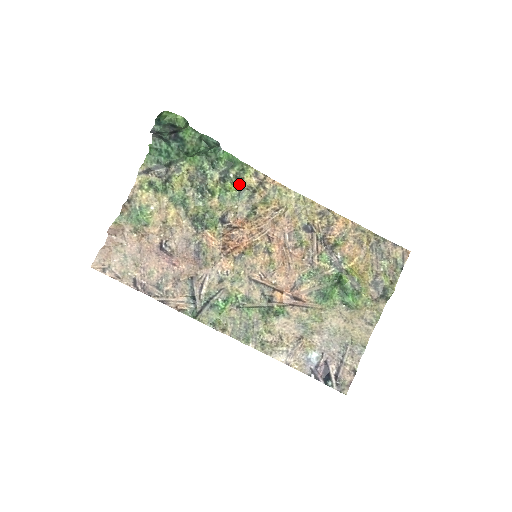
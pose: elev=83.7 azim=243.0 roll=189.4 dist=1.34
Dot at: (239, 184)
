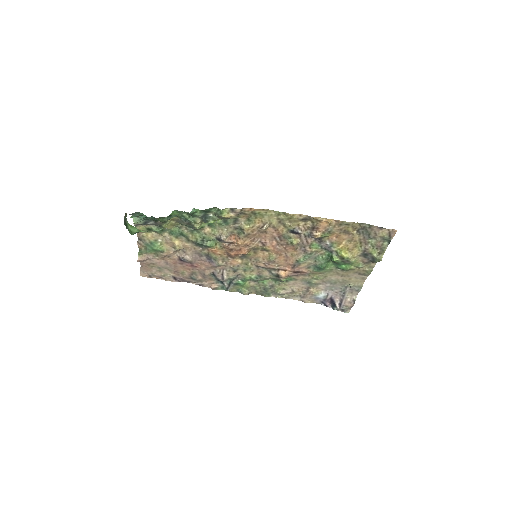
Dot at: (221, 218)
